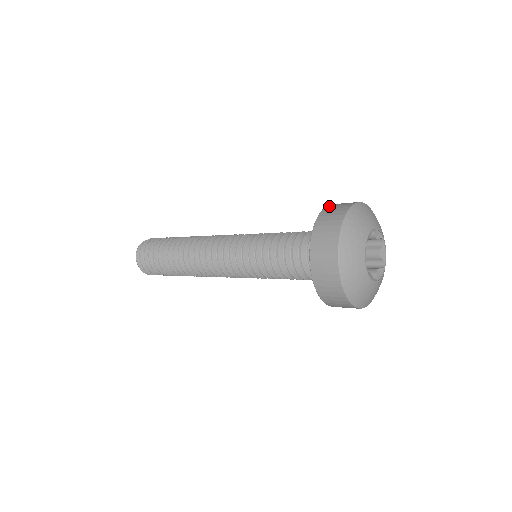
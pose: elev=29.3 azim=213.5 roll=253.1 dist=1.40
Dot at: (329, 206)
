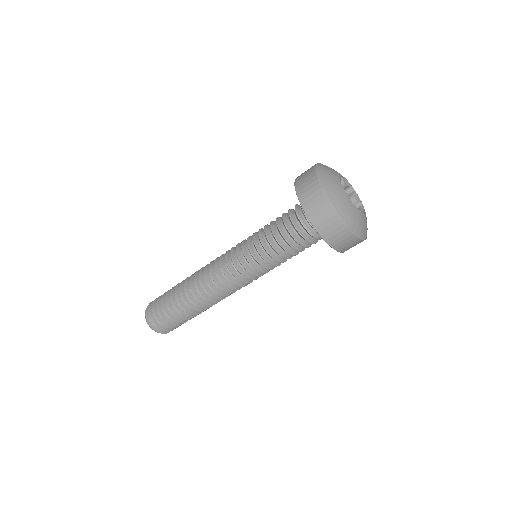
Dot at: (303, 201)
